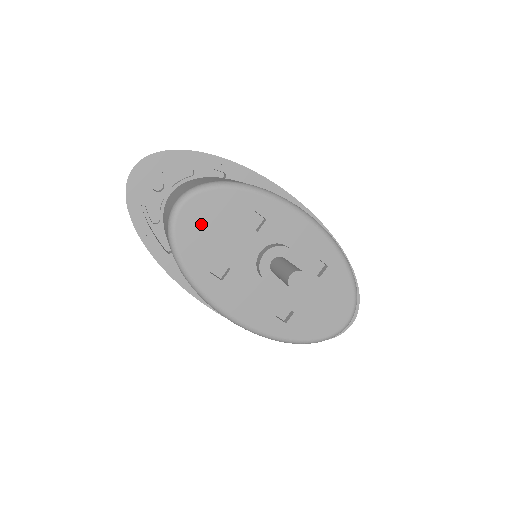
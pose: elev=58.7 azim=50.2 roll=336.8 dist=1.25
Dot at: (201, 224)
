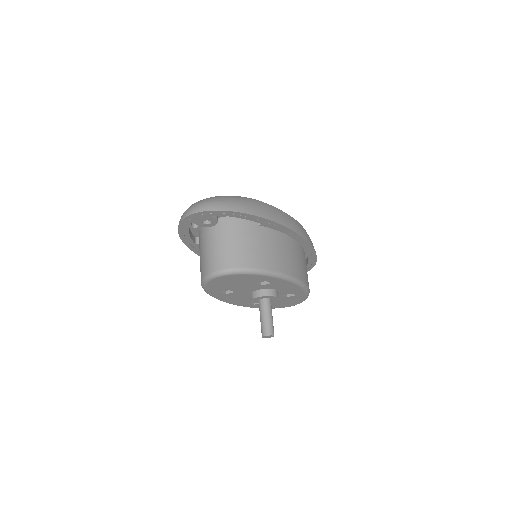
Dot at: (227, 282)
